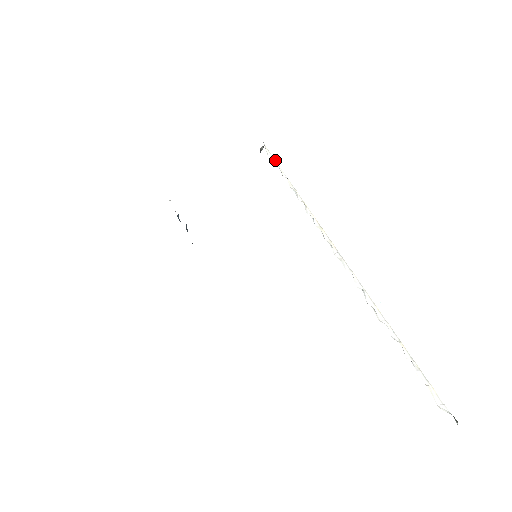
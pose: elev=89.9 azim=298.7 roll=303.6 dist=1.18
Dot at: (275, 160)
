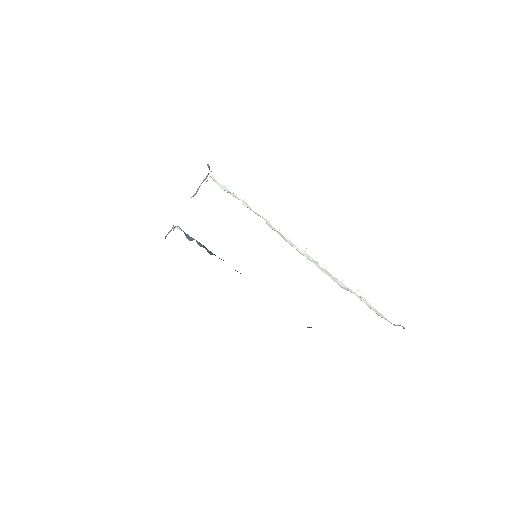
Dot at: (227, 185)
